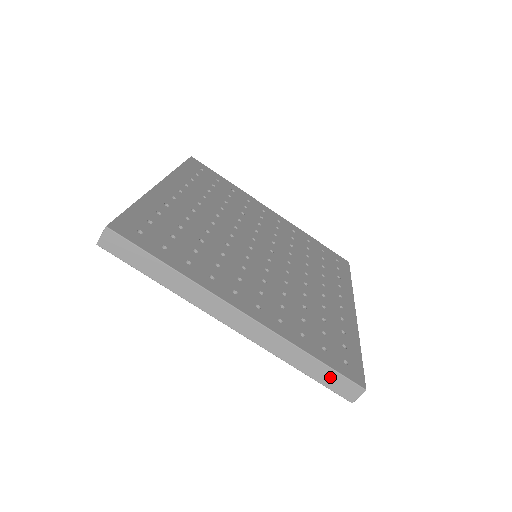
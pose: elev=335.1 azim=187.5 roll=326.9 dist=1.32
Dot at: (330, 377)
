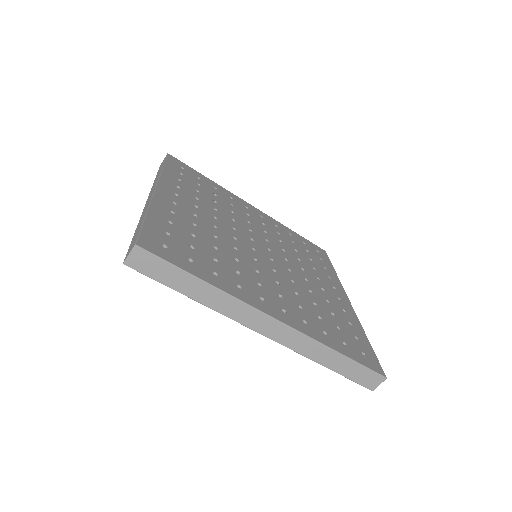
Dot at: (355, 370)
